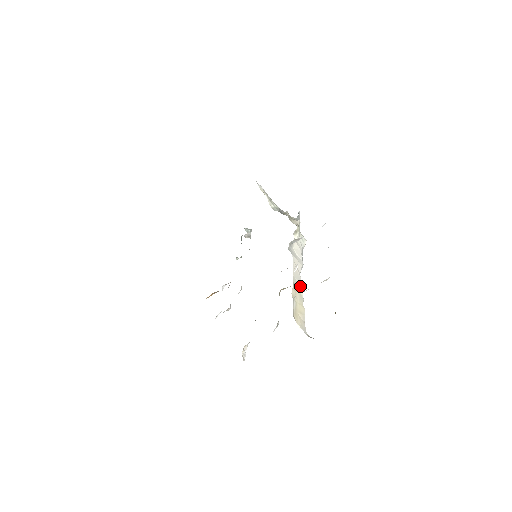
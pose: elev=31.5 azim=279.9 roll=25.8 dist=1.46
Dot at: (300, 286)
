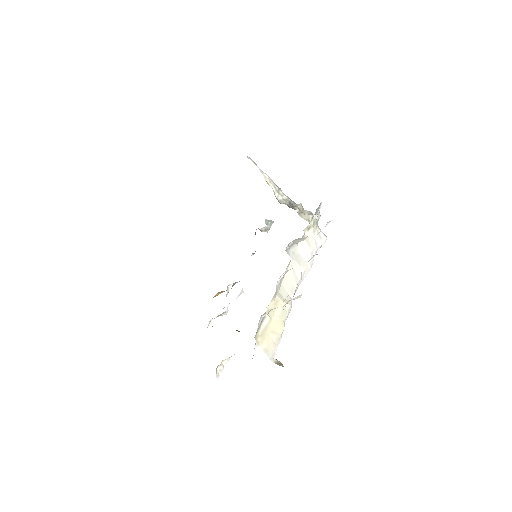
Dot at: (291, 297)
